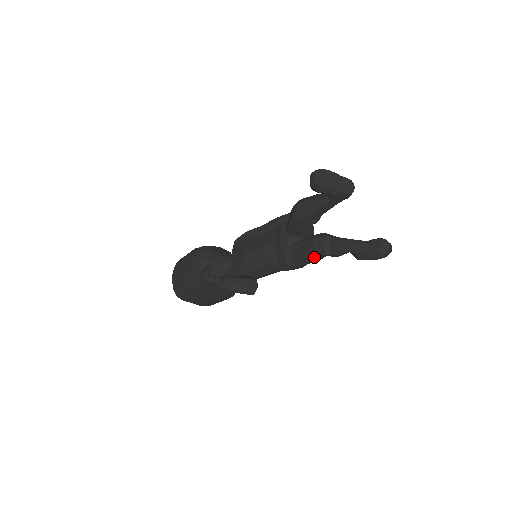
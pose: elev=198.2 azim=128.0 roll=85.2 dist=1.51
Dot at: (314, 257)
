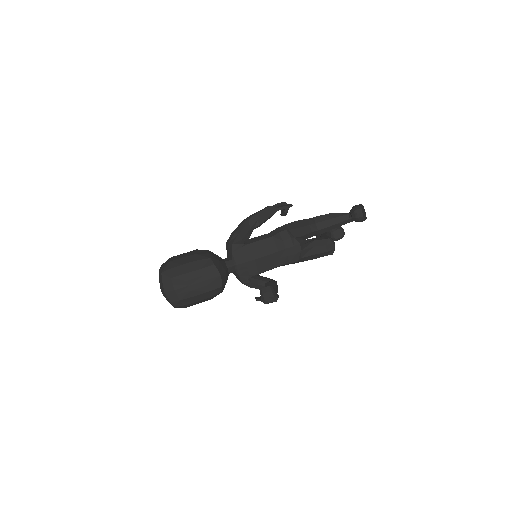
Dot at: (322, 256)
